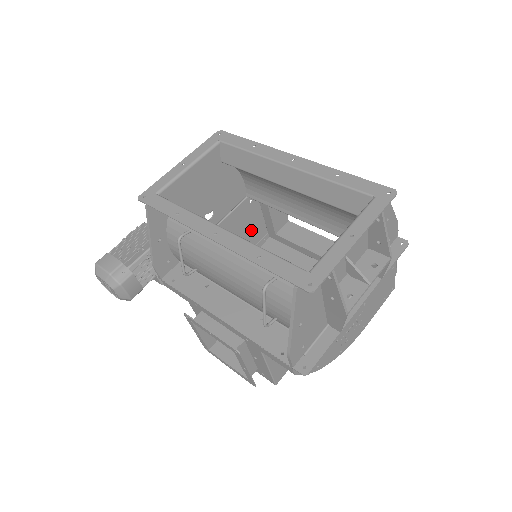
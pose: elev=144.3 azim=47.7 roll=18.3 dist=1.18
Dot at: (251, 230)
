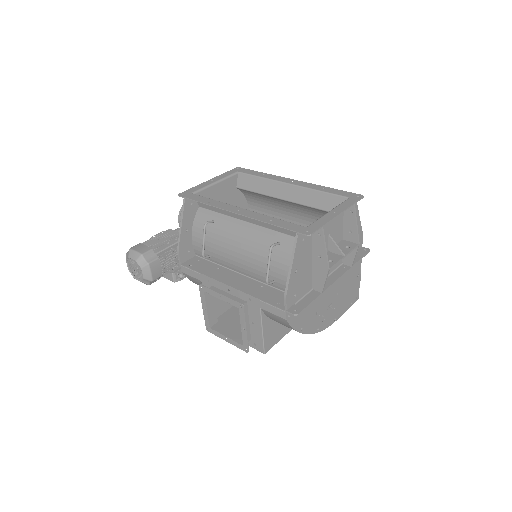
Dot at: occluded
